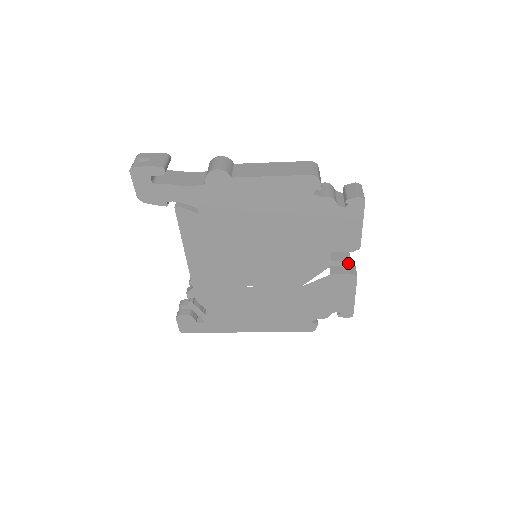
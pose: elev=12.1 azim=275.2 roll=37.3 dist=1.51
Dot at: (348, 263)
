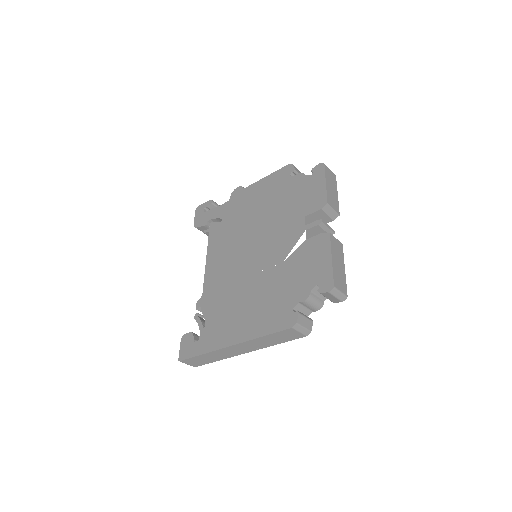
Dot at: (320, 222)
